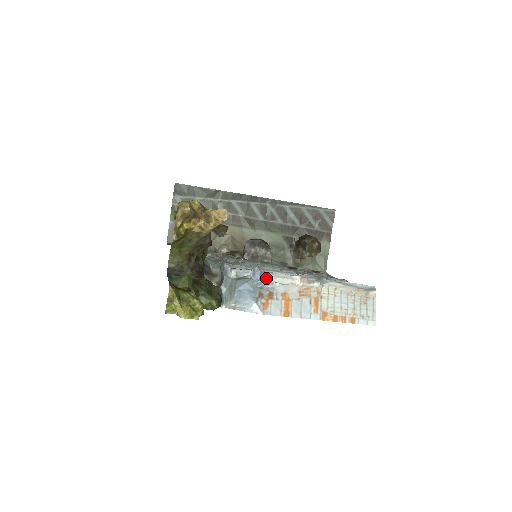
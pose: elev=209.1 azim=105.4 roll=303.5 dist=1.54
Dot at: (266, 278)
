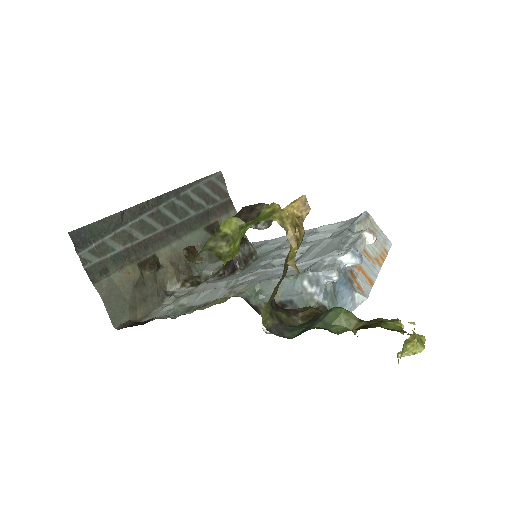
Dot at: occluded
